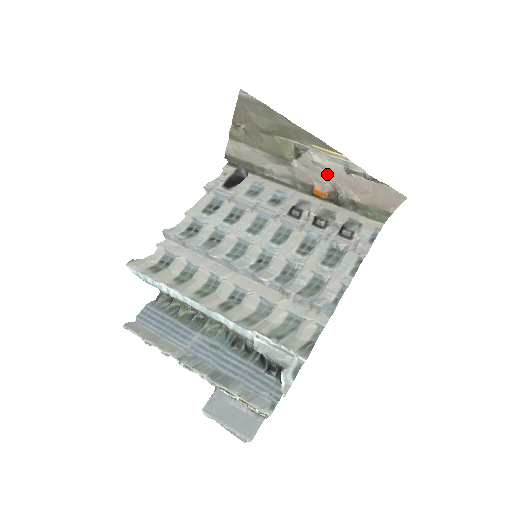
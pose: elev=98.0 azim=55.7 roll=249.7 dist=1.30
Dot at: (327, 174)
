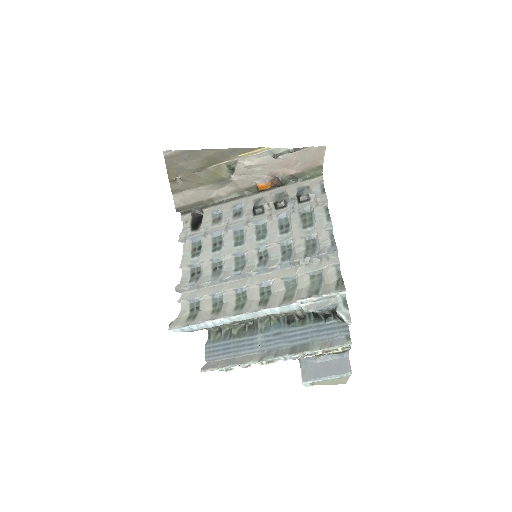
Dot at: (261, 169)
